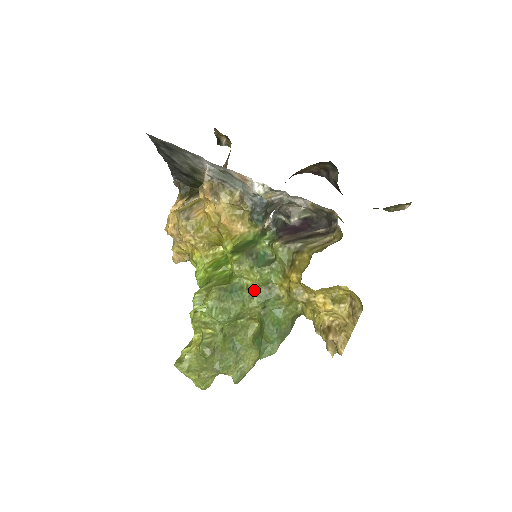
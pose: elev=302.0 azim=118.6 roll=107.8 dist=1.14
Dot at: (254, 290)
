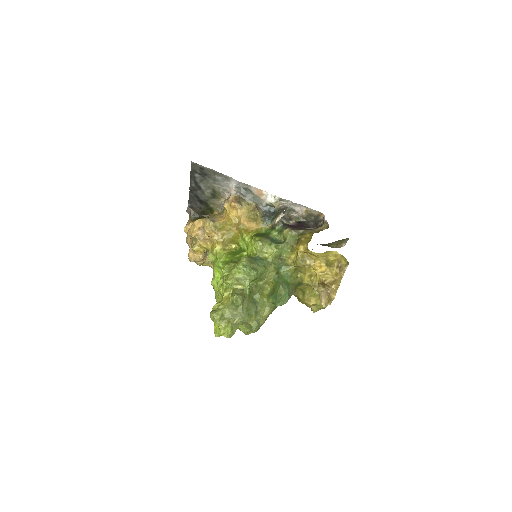
Dot at: (272, 259)
